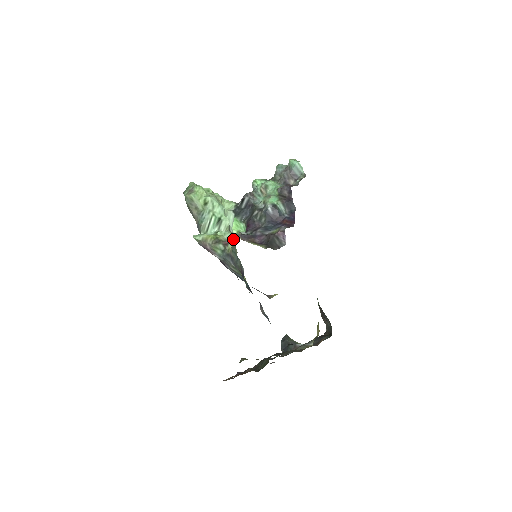
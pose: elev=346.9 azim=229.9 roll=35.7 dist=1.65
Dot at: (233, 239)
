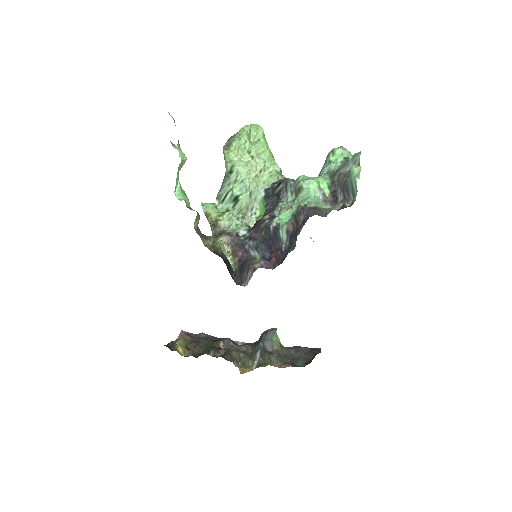
Dot at: (218, 238)
